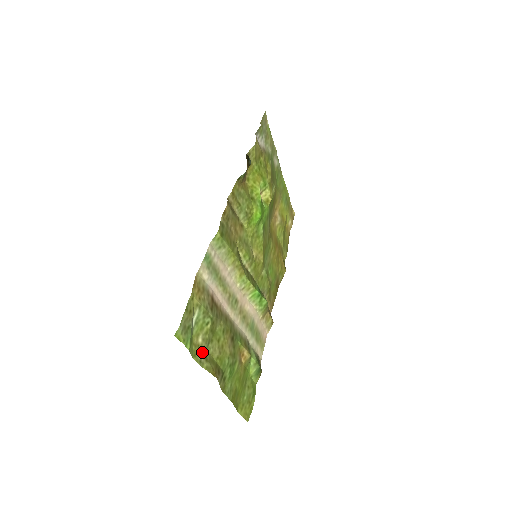
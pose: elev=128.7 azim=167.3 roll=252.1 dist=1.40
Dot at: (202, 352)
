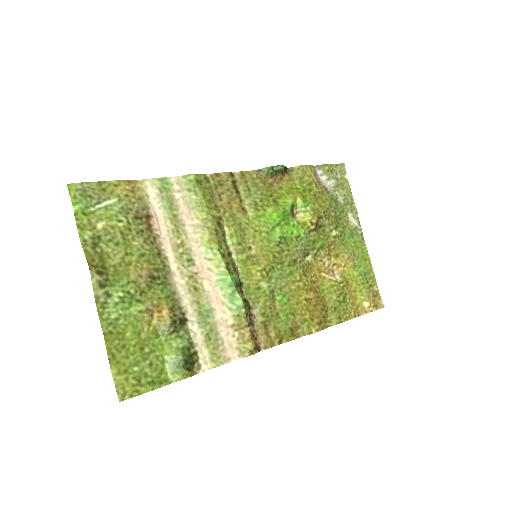
Dot at: (95, 238)
